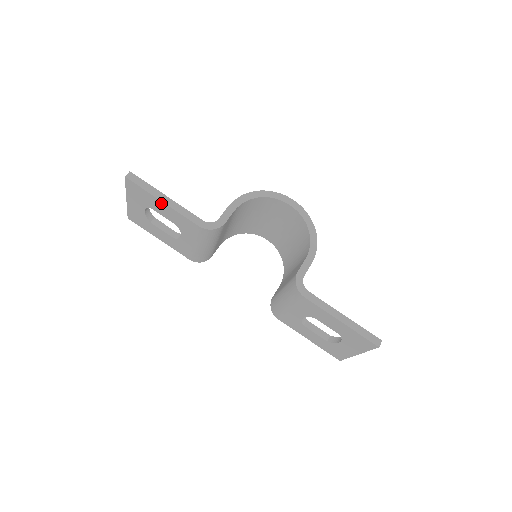
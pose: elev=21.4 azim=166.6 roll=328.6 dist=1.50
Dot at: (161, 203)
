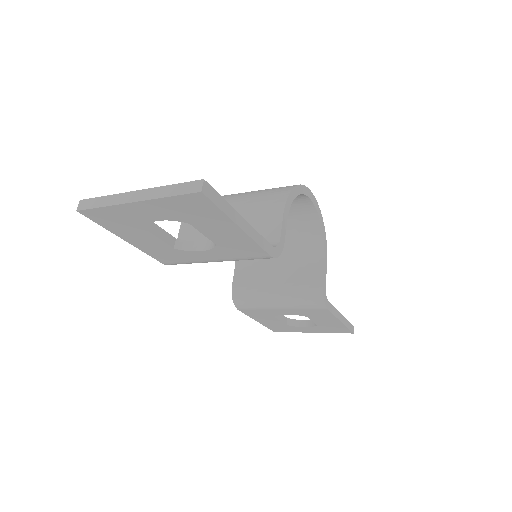
Dot at: (234, 228)
